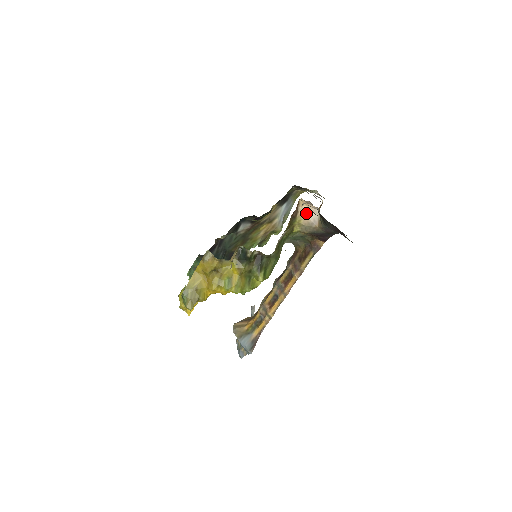
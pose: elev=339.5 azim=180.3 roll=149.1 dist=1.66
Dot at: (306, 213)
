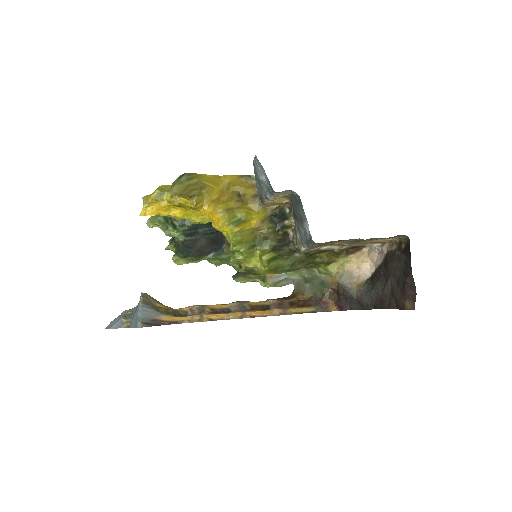
Dot at: (359, 263)
